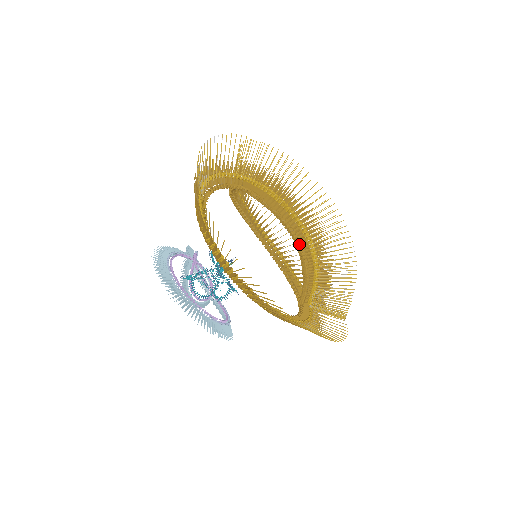
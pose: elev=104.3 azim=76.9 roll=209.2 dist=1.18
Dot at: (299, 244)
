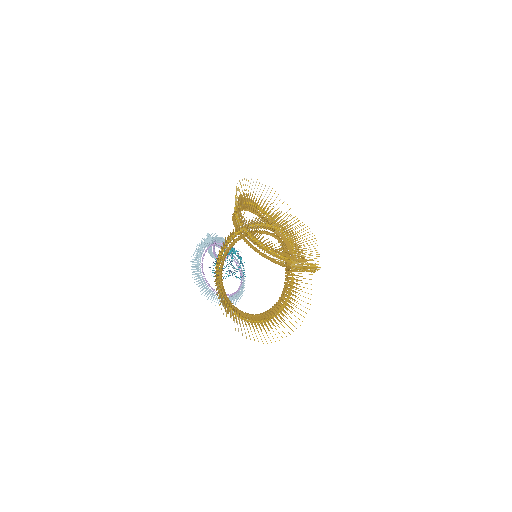
Dot at: (283, 266)
